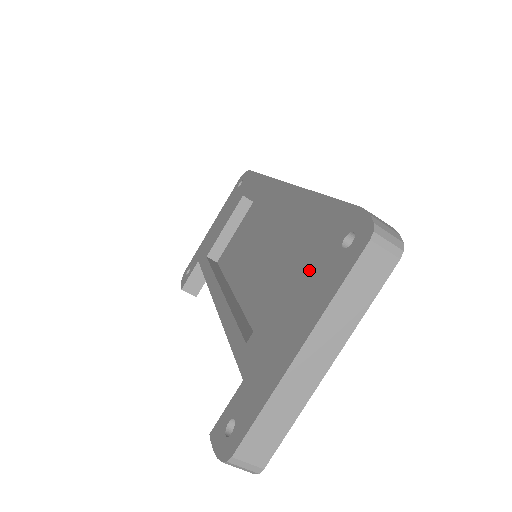
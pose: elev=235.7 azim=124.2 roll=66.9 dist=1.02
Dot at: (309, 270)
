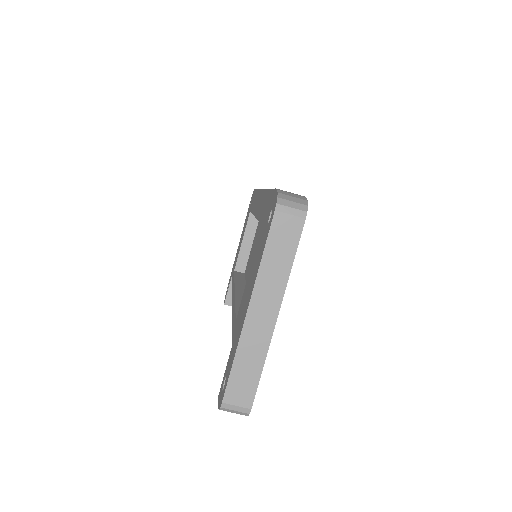
Dot at: (258, 249)
